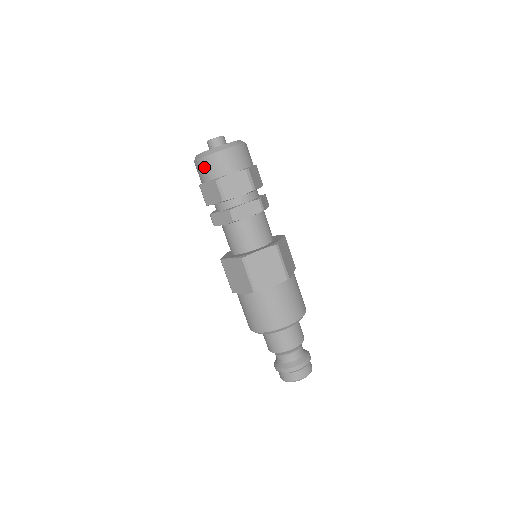
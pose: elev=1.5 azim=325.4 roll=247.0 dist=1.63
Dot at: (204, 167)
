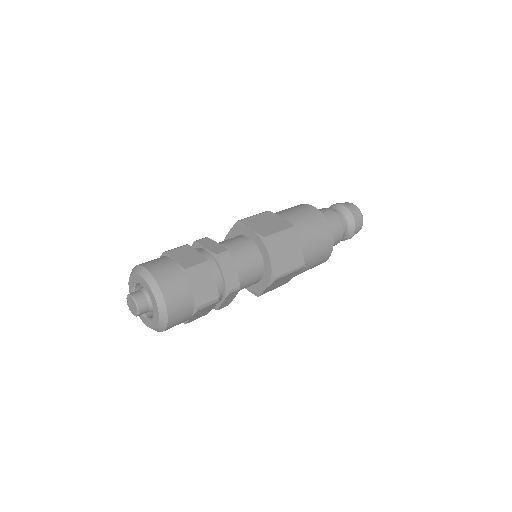
Dot at: occluded
